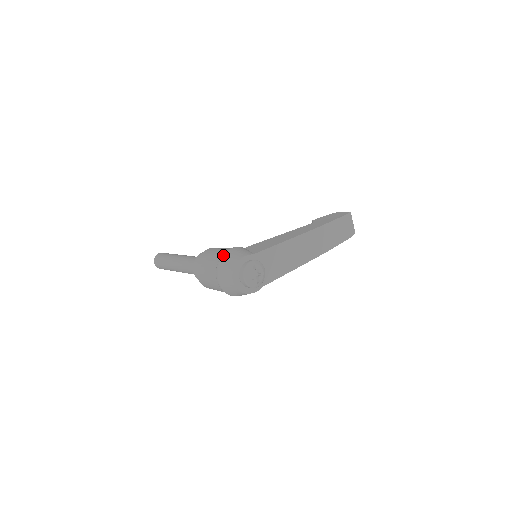
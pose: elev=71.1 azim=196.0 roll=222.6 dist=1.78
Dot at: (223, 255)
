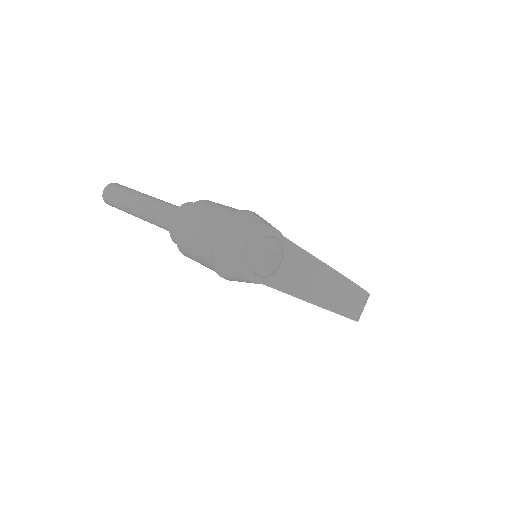
Dot at: (247, 210)
